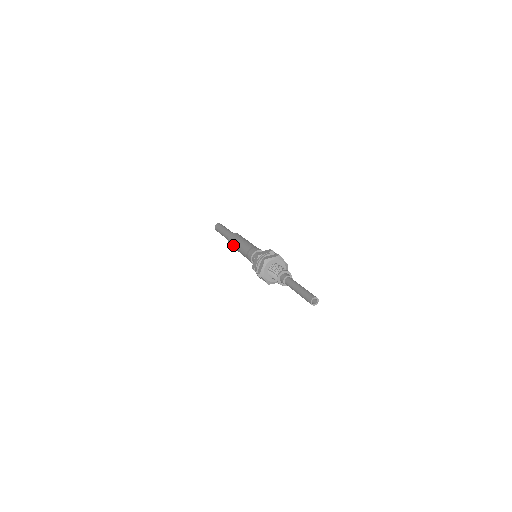
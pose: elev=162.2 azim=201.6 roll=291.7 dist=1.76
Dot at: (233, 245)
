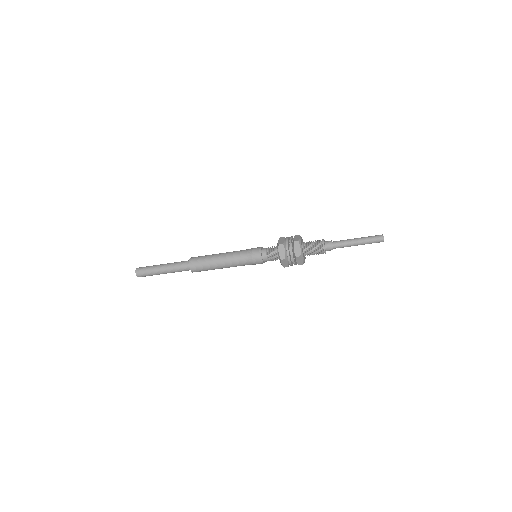
Dot at: (208, 266)
